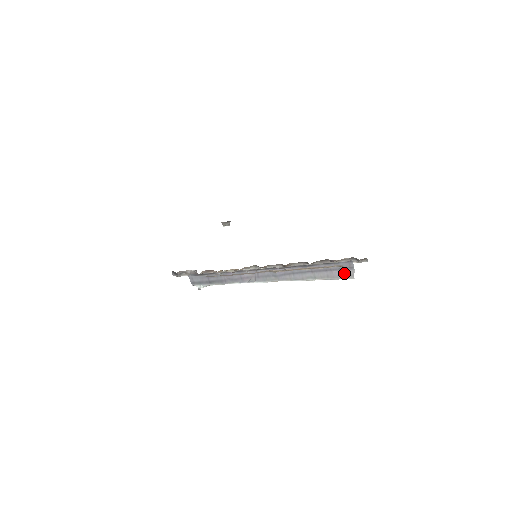
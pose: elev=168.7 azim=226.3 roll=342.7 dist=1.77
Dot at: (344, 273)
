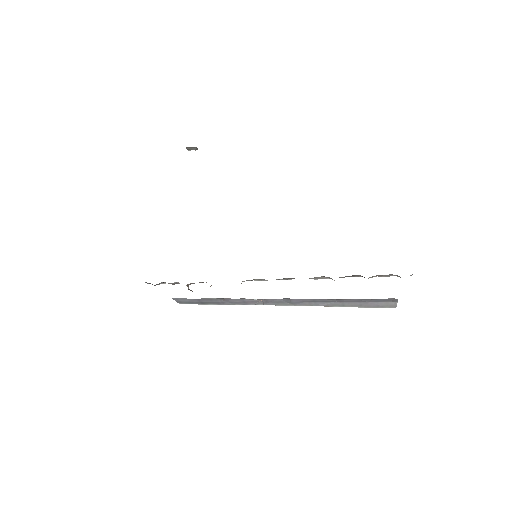
Dot at: (383, 304)
